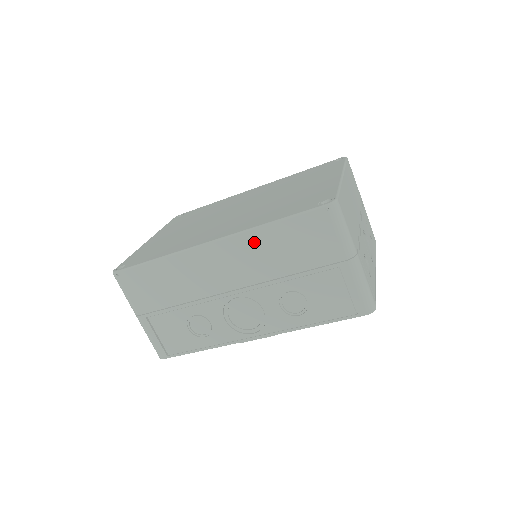
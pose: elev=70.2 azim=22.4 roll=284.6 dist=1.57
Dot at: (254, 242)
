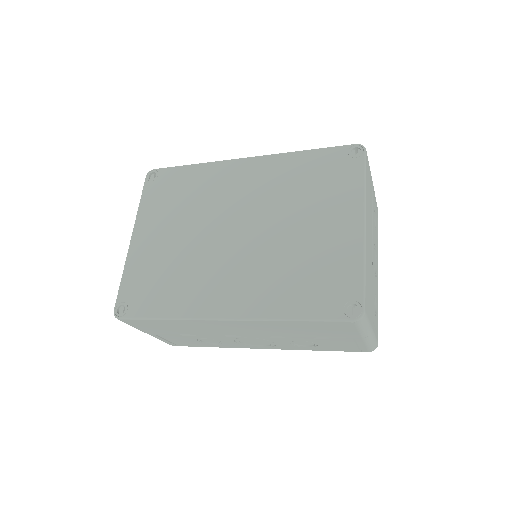
Dot at: (272, 325)
